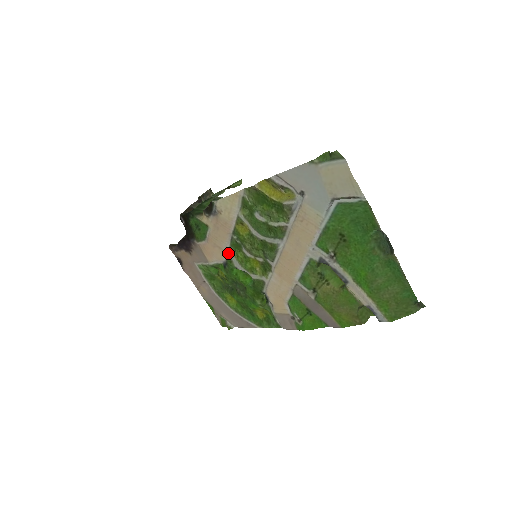
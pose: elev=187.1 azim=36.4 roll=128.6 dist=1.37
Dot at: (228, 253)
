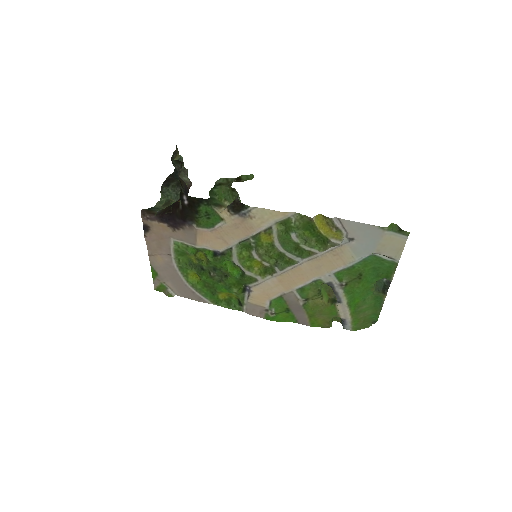
Dot at: (232, 248)
